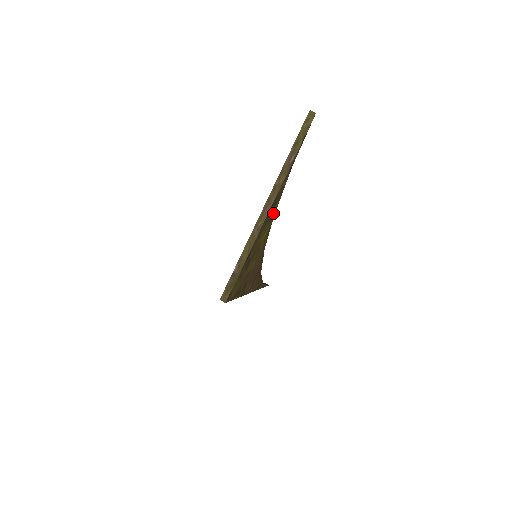
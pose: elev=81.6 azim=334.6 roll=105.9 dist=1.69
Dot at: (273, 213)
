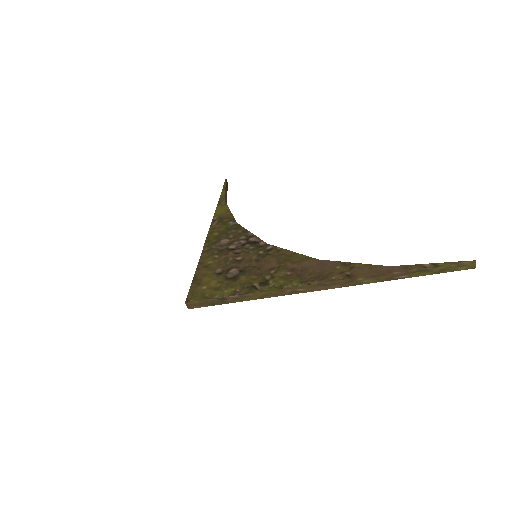
Dot at: occluded
